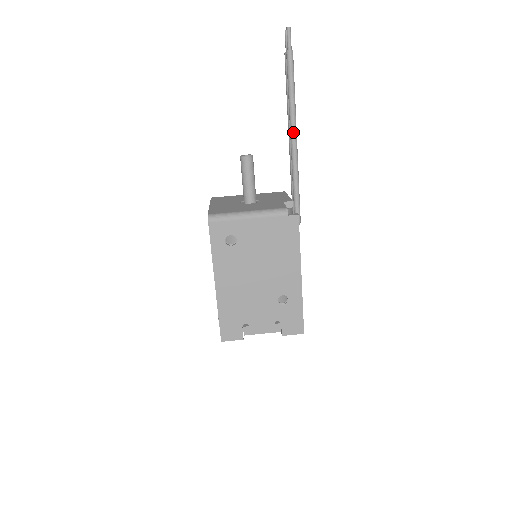
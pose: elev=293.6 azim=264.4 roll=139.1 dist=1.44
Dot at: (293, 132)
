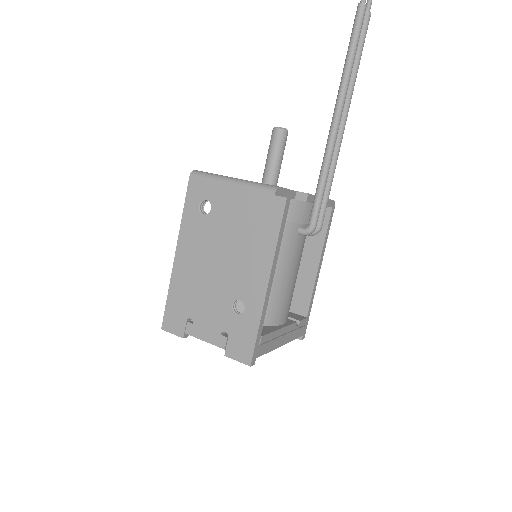
Dot at: (337, 107)
